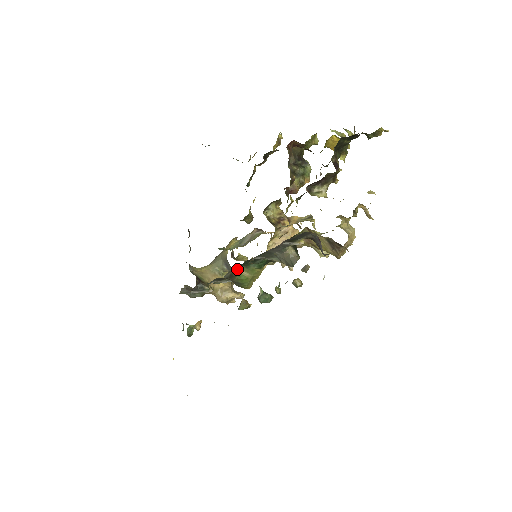
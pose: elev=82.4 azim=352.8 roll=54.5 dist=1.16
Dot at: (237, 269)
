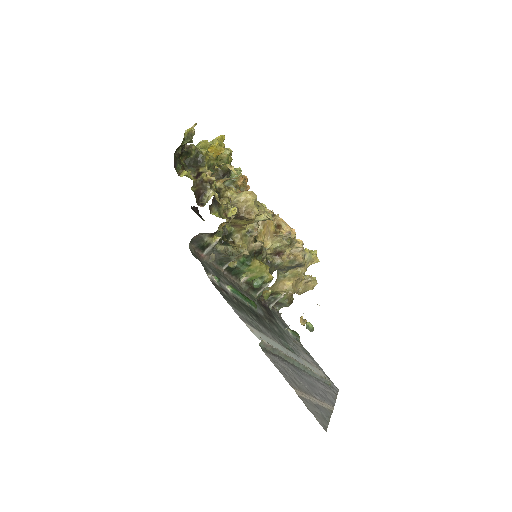
Dot at: (245, 277)
